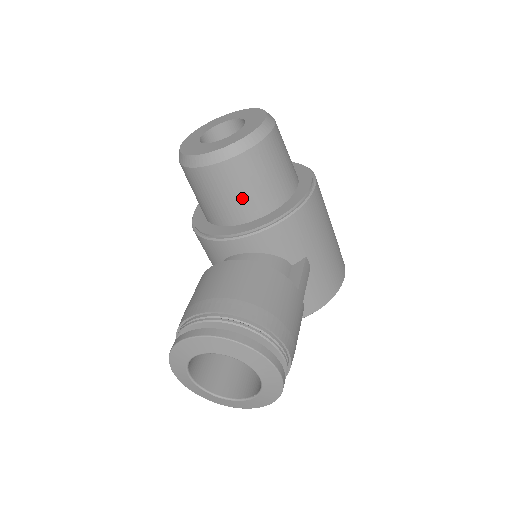
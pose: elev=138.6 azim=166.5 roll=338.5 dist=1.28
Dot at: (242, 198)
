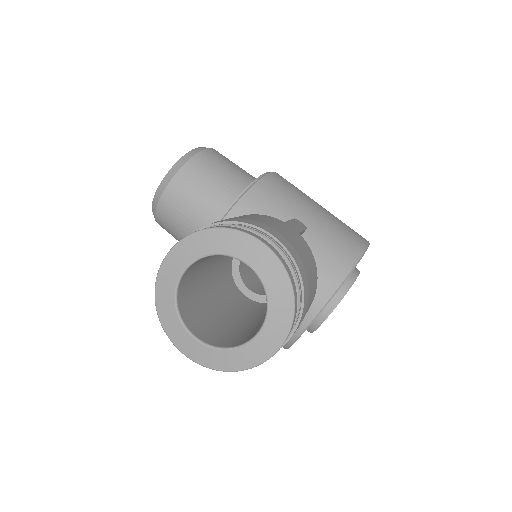
Dot at: (205, 199)
